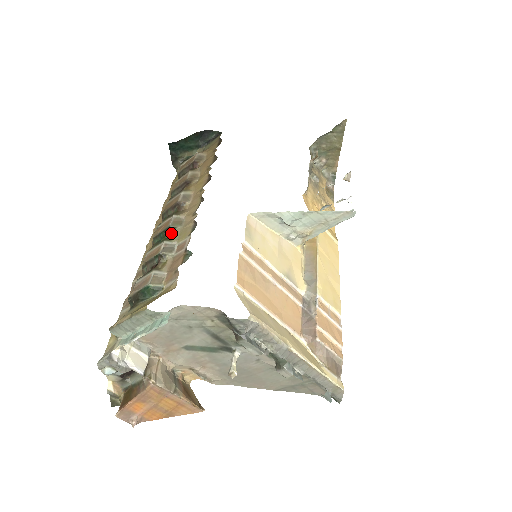
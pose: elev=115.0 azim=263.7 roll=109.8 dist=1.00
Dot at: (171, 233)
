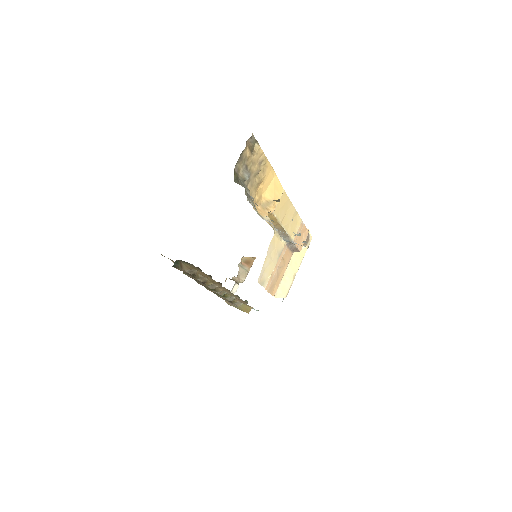
Dot at: (224, 295)
